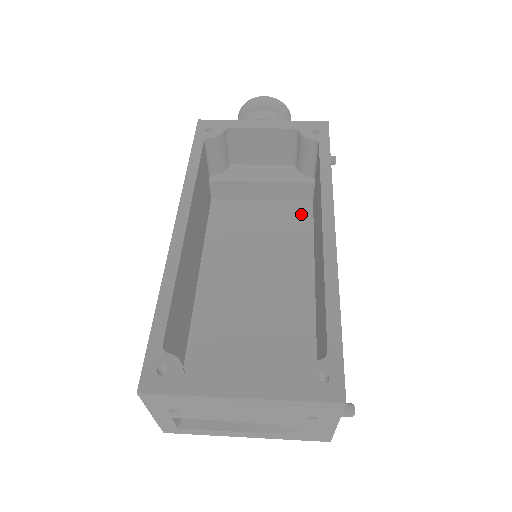
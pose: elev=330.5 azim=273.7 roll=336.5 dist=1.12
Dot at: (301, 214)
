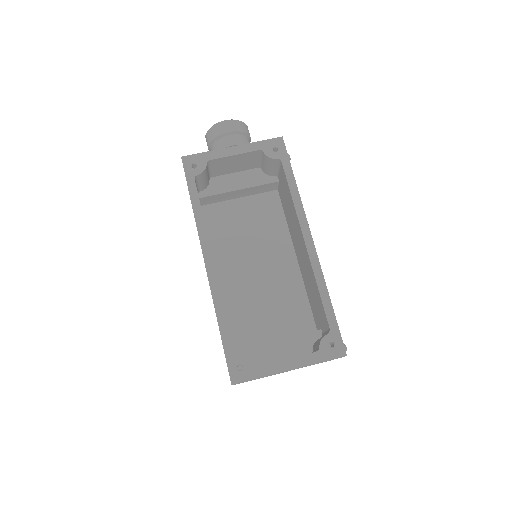
Dot at: (272, 204)
